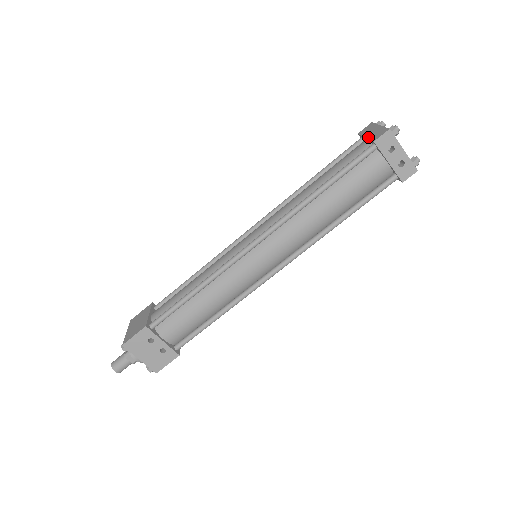
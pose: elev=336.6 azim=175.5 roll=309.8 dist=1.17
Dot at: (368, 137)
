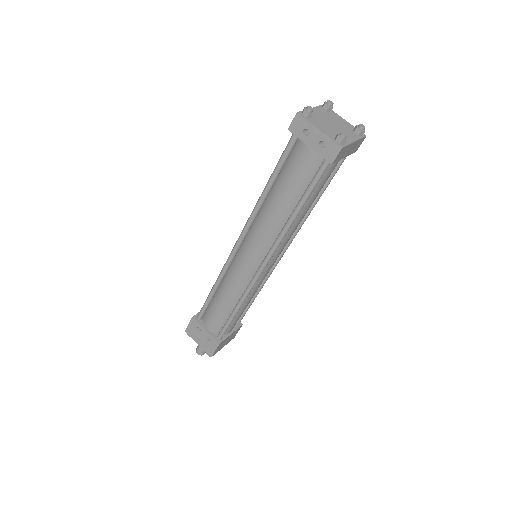
Dot at: occluded
